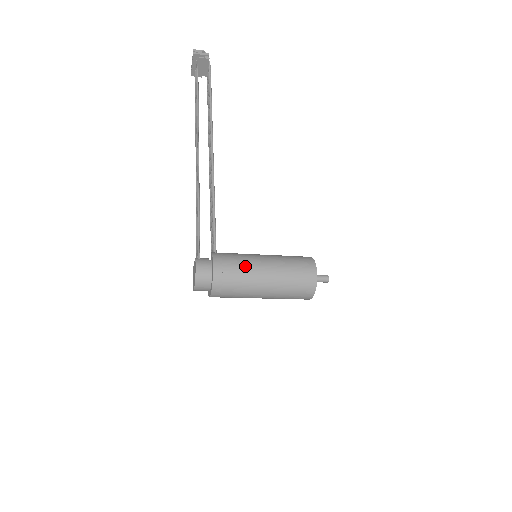
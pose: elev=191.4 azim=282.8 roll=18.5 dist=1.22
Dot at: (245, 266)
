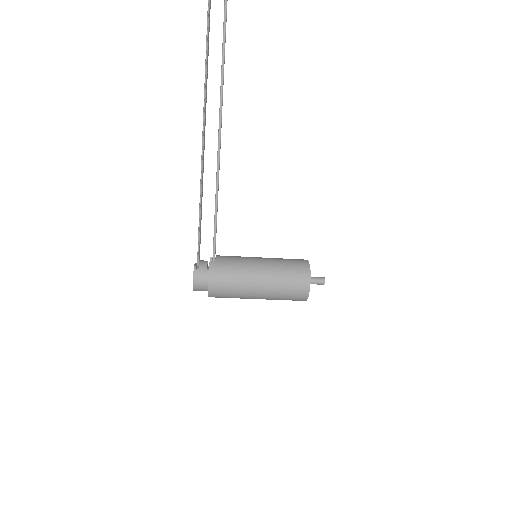
Dot at: (239, 282)
